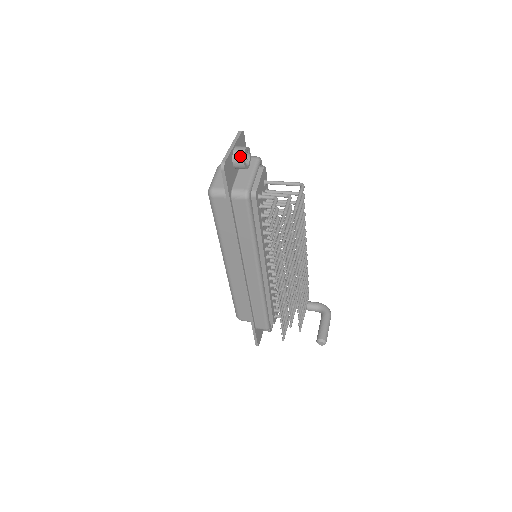
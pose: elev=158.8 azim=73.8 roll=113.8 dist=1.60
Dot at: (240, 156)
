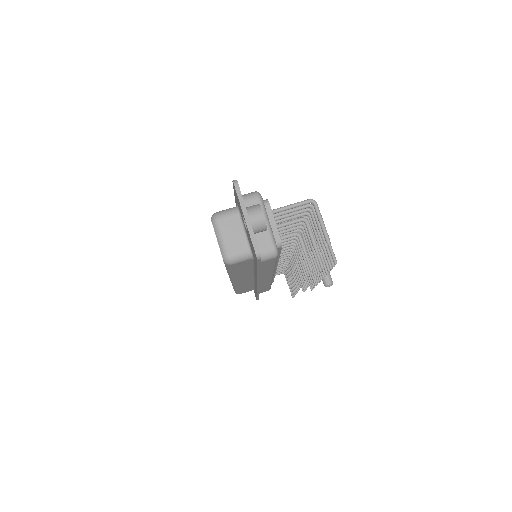
Dot at: (261, 226)
